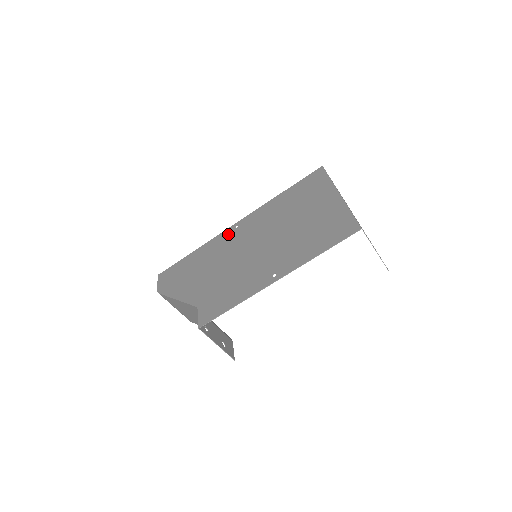
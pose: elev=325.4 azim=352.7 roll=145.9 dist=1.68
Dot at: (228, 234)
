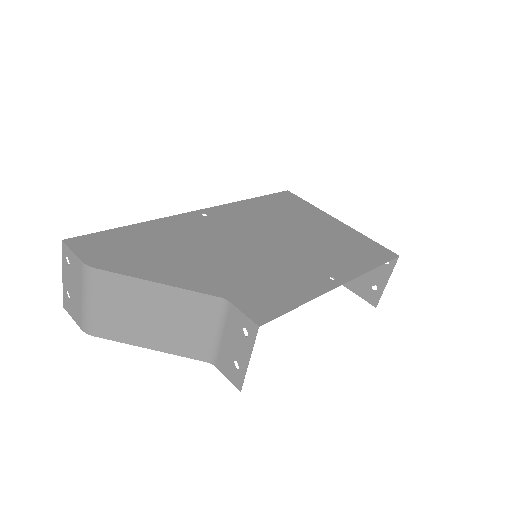
Dot at: (196, 219)
